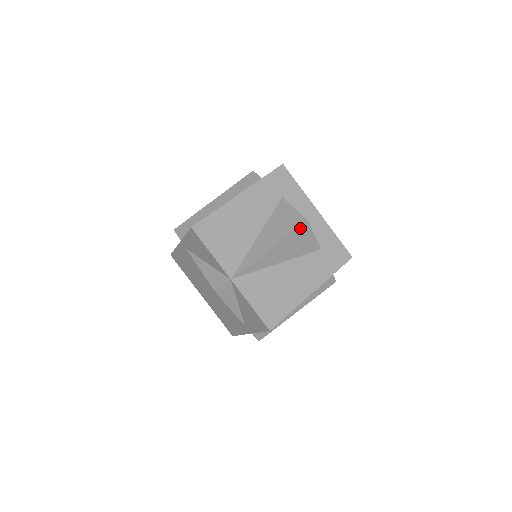
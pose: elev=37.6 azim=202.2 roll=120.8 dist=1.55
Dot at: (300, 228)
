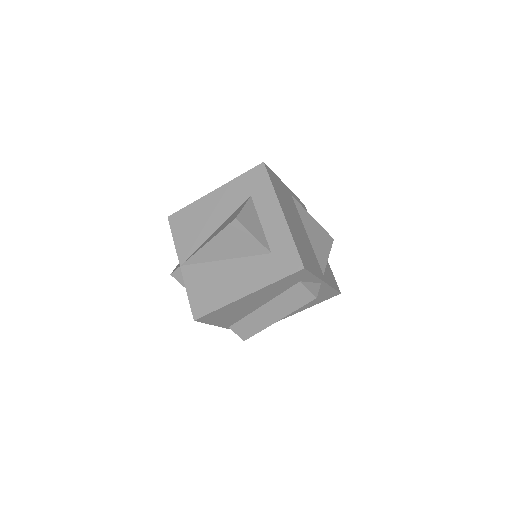
Dot at: (231, 225)
